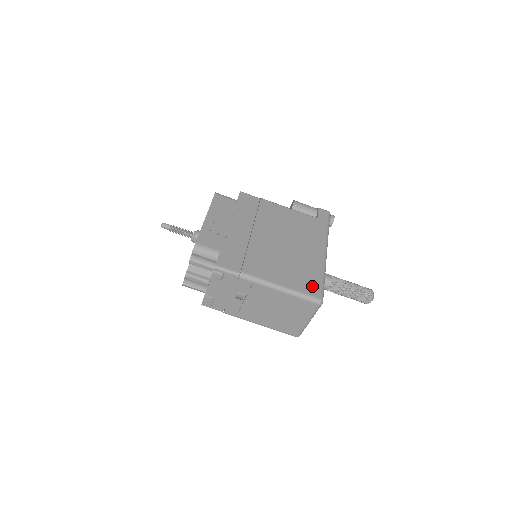
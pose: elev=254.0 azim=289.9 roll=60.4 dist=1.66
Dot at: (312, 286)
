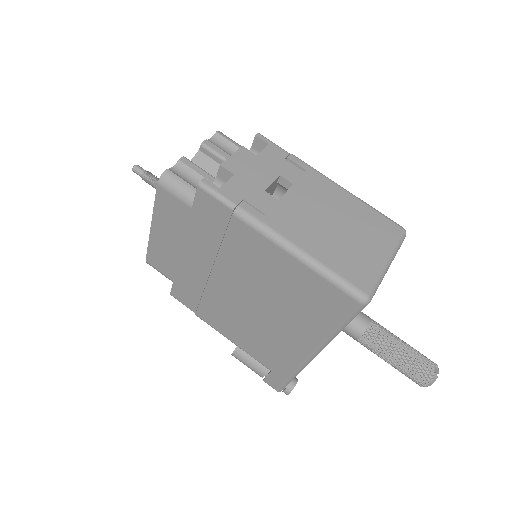
Dot at: occluded
